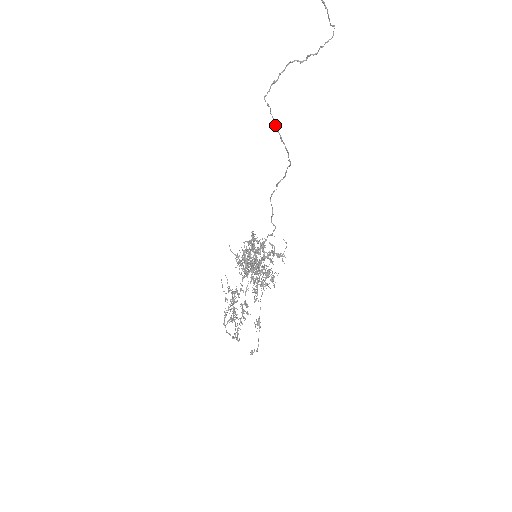
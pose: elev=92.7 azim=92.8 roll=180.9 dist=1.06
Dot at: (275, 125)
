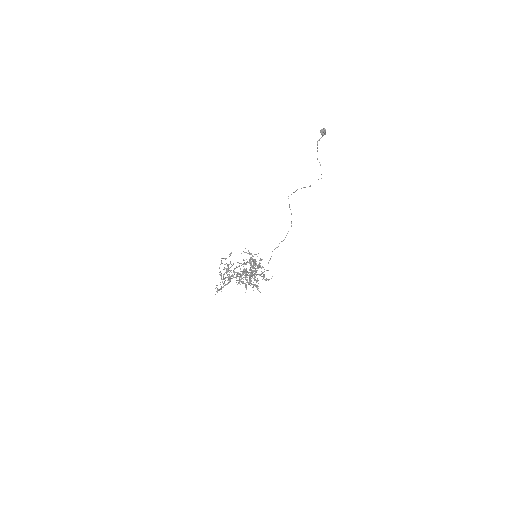
Dot at: (289, 207)
